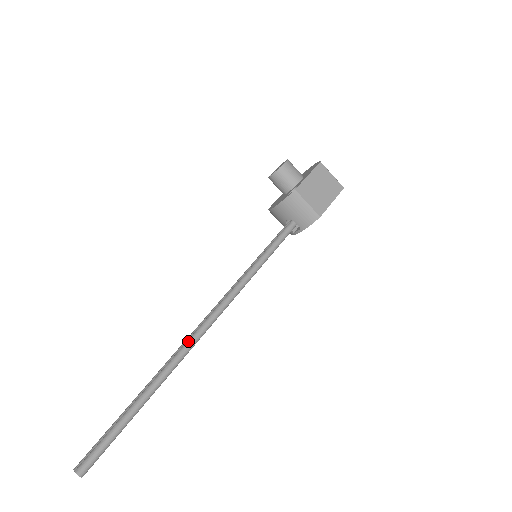
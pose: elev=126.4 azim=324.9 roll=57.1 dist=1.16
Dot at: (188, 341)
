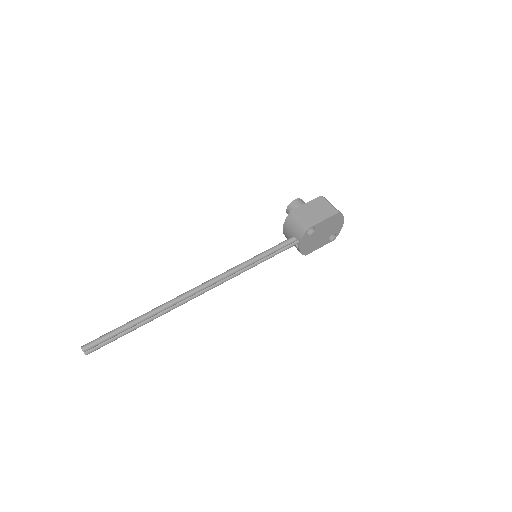
Dot at: (181, 294)
